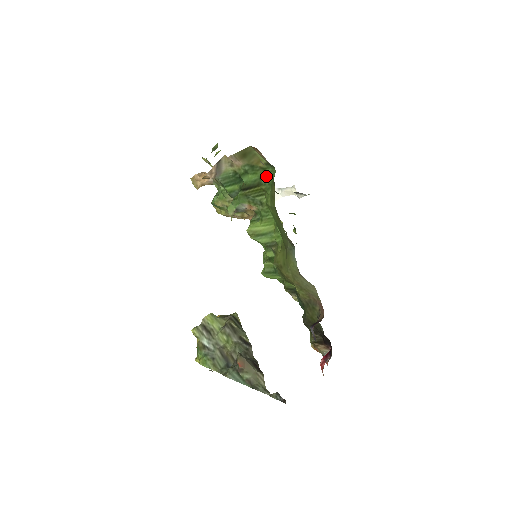
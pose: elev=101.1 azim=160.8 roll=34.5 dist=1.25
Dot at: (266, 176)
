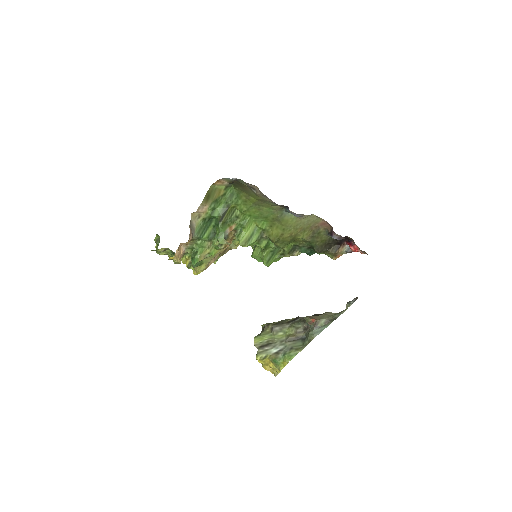
Dot at: (229, 197)
